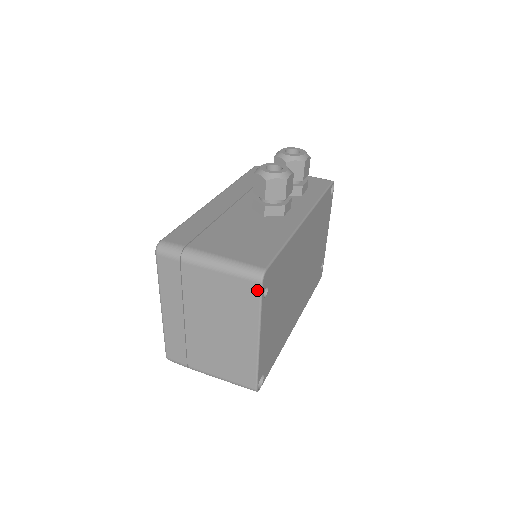
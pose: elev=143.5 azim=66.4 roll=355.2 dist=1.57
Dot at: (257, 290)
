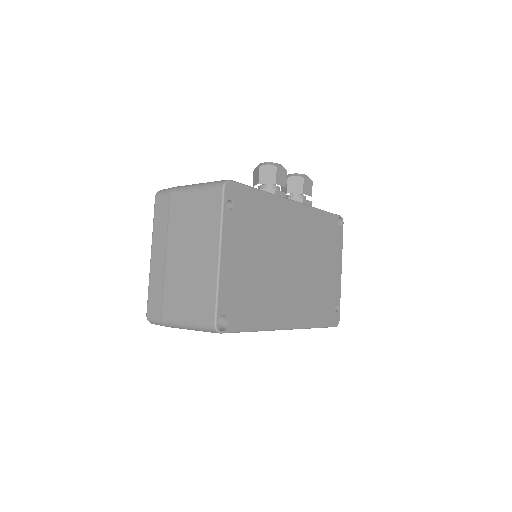
Dot at: (220, 196)
